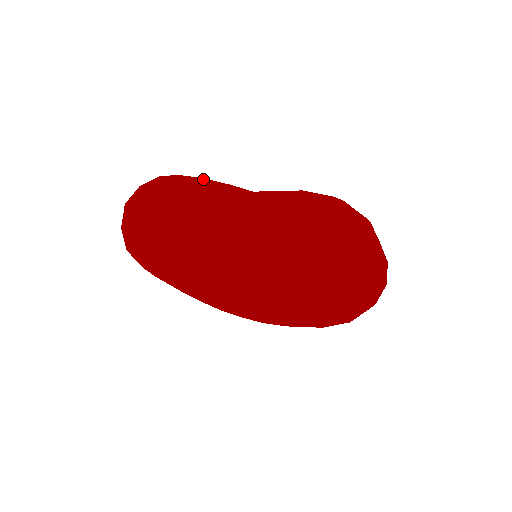
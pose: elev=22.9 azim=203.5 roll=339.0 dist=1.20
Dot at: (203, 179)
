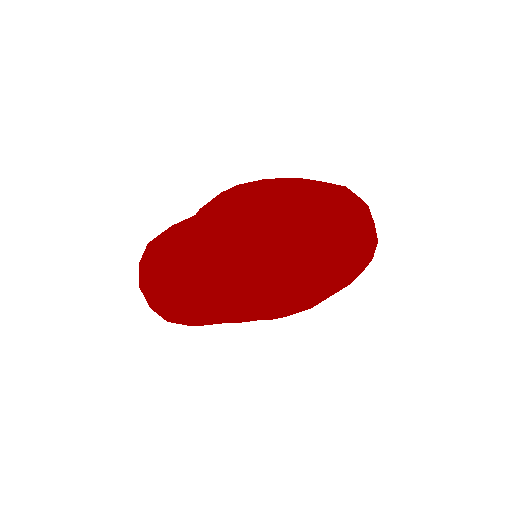
Dot at: (169, 229)
